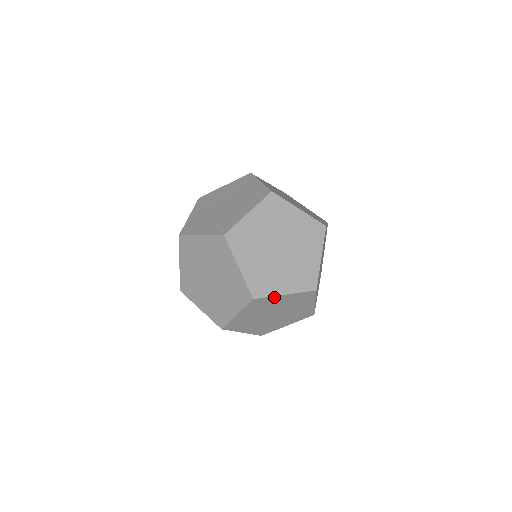
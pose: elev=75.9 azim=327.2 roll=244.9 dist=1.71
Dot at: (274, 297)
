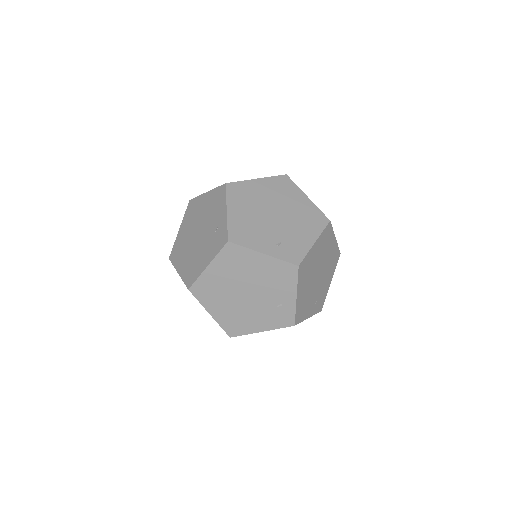
Dot at: (251, 252)
